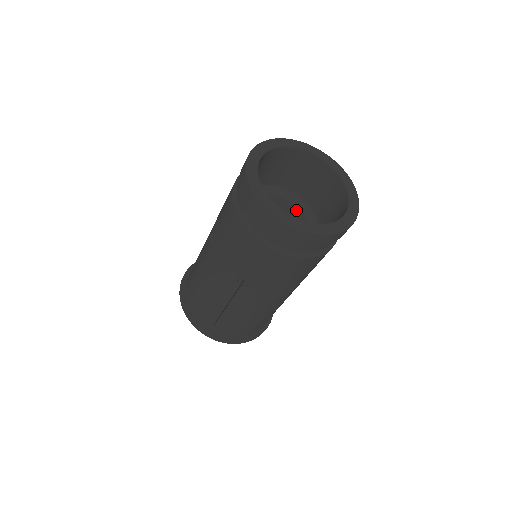
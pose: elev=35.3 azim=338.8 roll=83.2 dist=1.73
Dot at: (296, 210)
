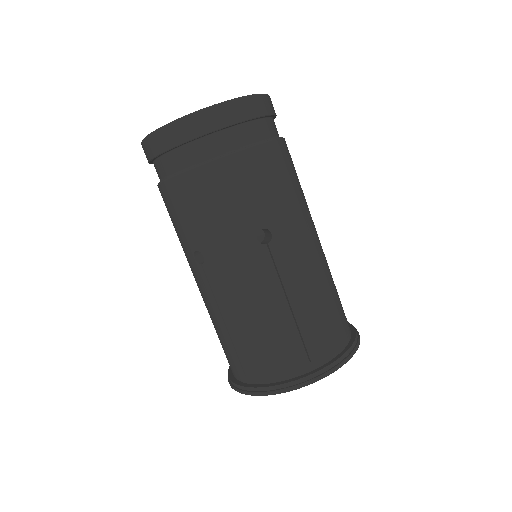
Dot at: occluded
